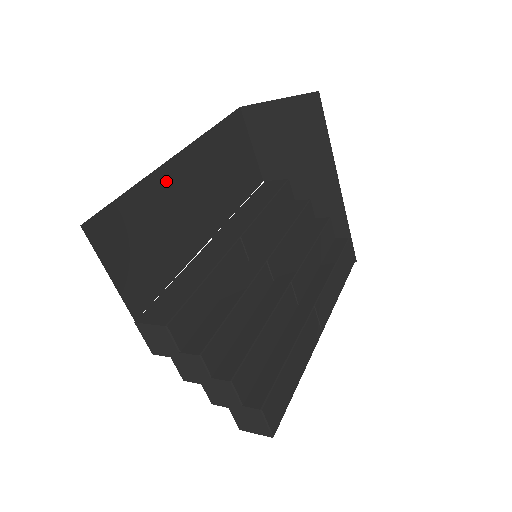
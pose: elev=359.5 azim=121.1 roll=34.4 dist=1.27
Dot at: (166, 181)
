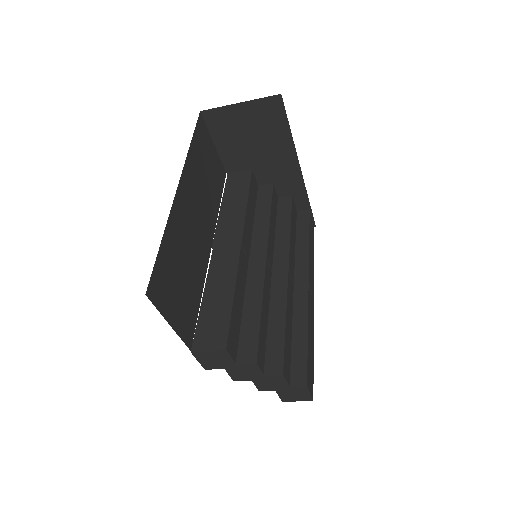
Dot at: (178, 217)
